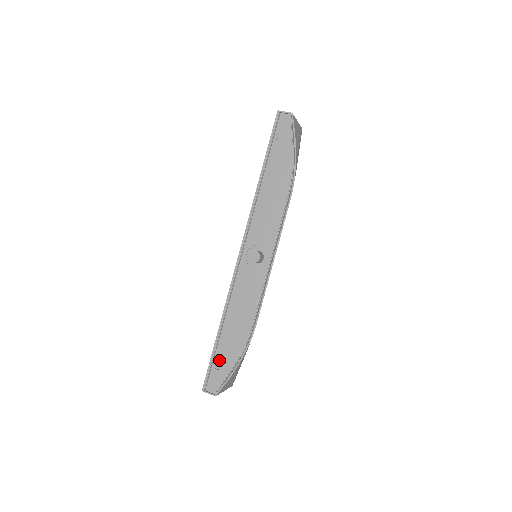
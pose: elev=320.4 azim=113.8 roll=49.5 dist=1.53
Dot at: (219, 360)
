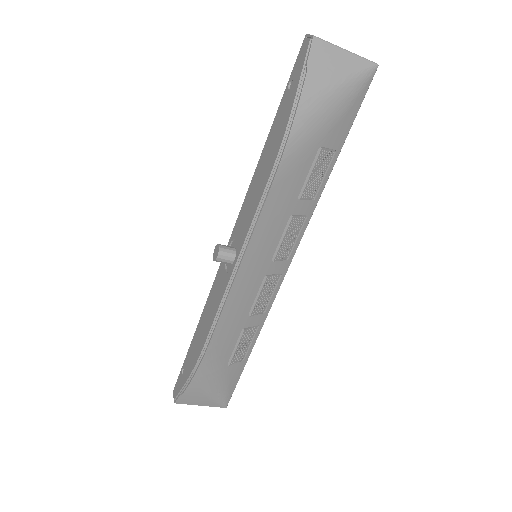
Dot at: (185, 365)
